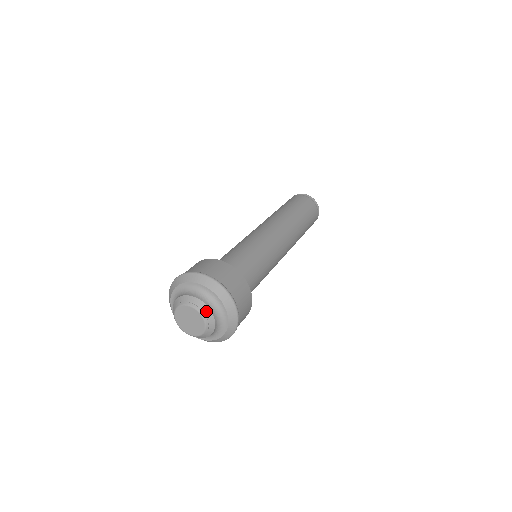
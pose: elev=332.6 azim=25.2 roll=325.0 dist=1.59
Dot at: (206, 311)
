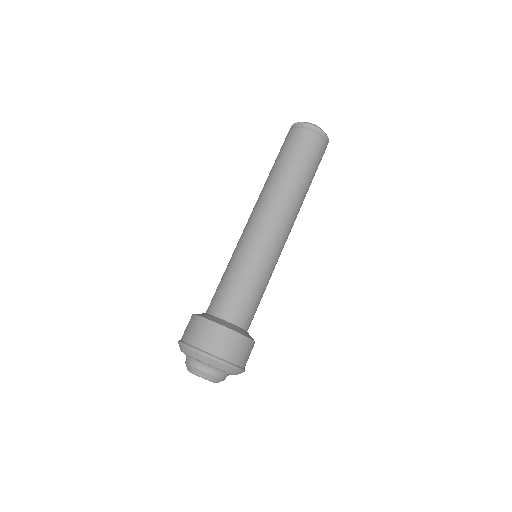
Dot at: (203, 374)
